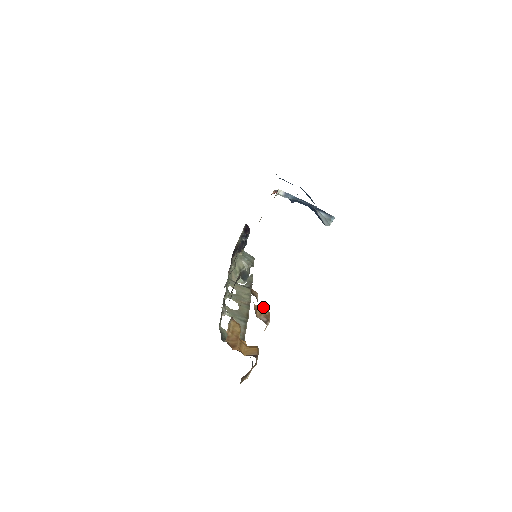
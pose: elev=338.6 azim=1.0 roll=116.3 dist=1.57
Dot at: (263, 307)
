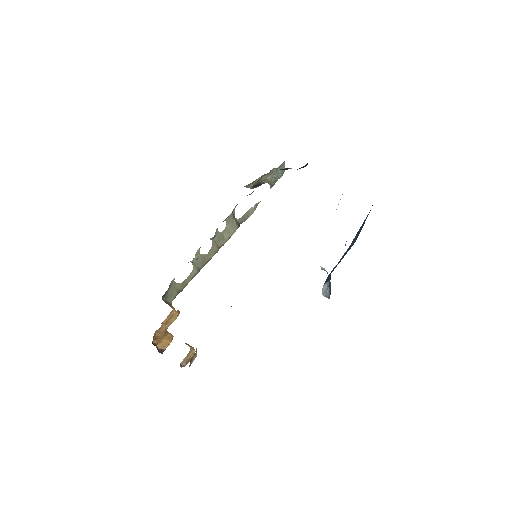
Dot at: occluded
